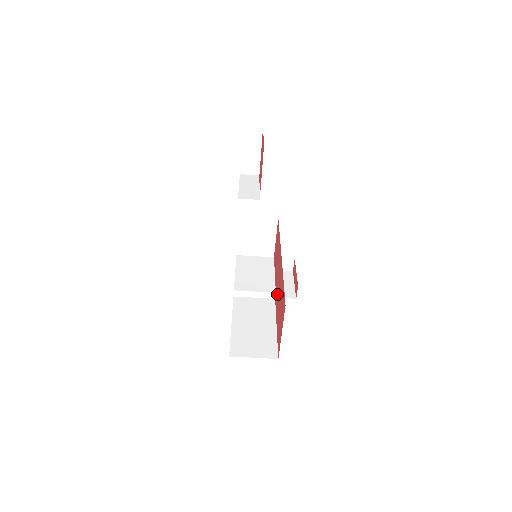
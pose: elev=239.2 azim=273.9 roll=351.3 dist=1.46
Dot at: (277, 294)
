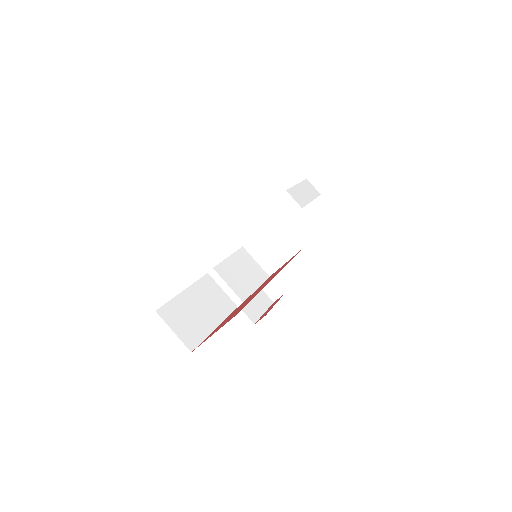
Dot at: (243, 303)
